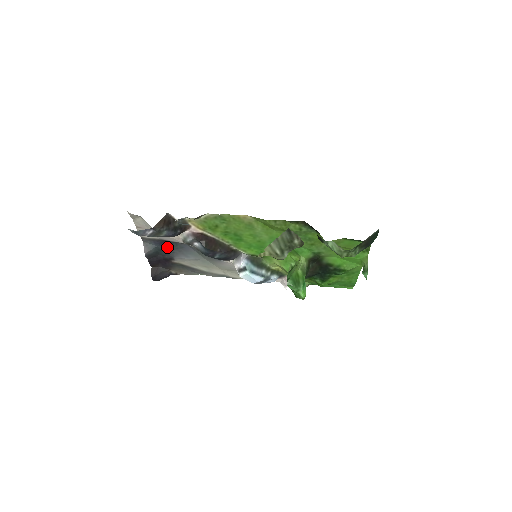
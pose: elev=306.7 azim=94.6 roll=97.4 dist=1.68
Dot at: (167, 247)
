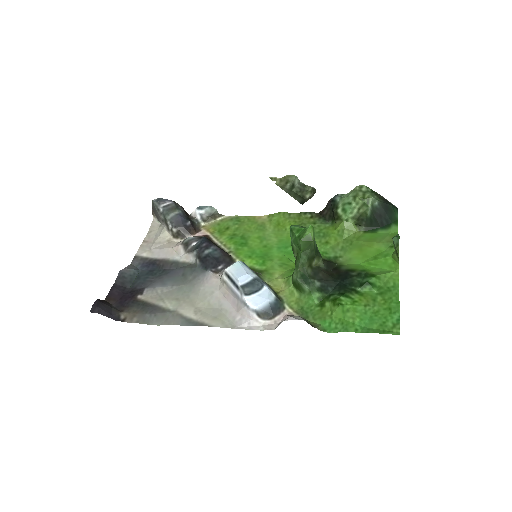
Dot at: (150, 274)
